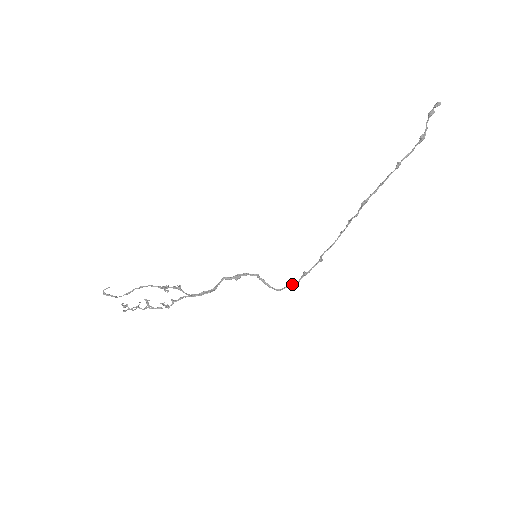
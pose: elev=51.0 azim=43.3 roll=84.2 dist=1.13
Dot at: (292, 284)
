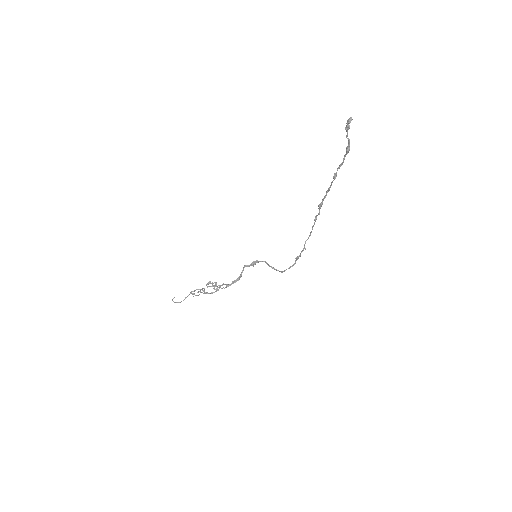
Dot at: (291, 266)
